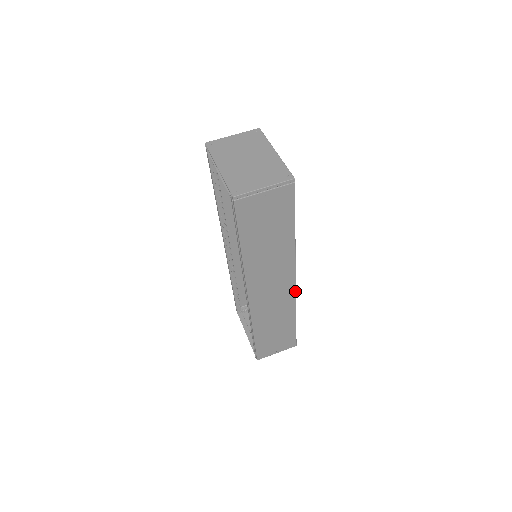
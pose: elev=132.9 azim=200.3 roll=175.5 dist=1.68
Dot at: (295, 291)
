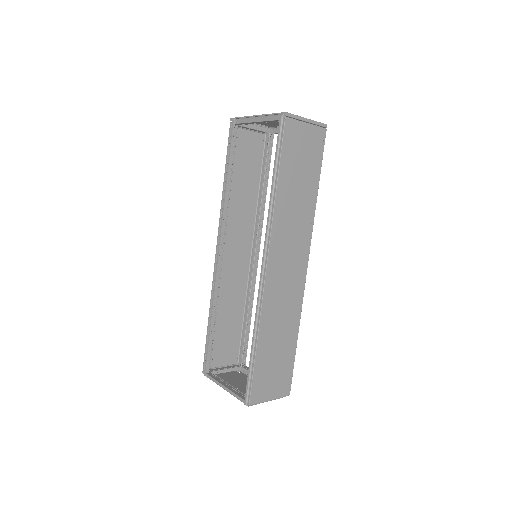
Dot at: (304, 284)
